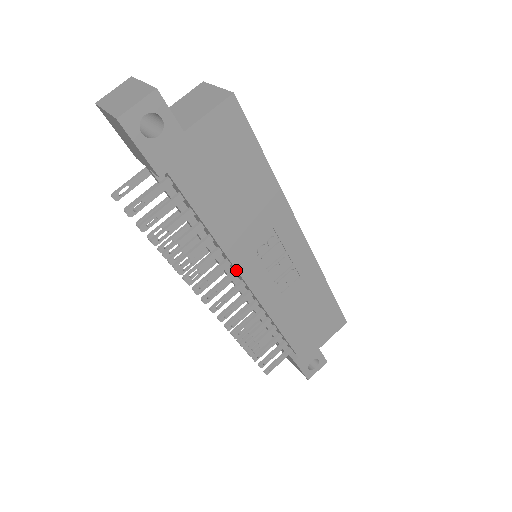
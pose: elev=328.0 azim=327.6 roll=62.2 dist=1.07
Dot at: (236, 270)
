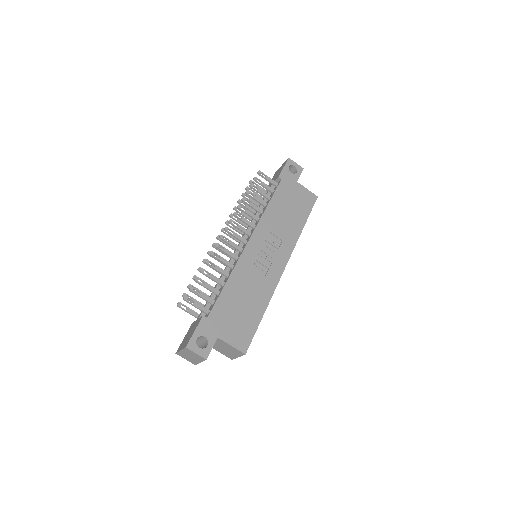
Dot at: (254, 229)
